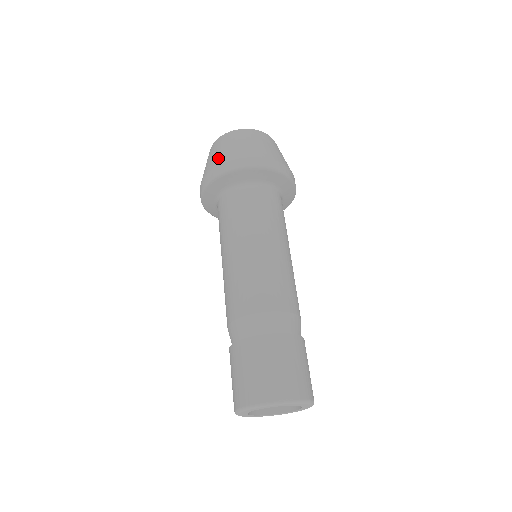
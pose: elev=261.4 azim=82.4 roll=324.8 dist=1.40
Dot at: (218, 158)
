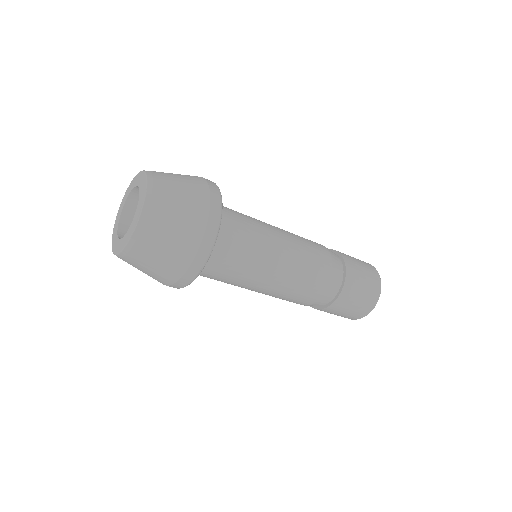
Dot at: (155, 279)
